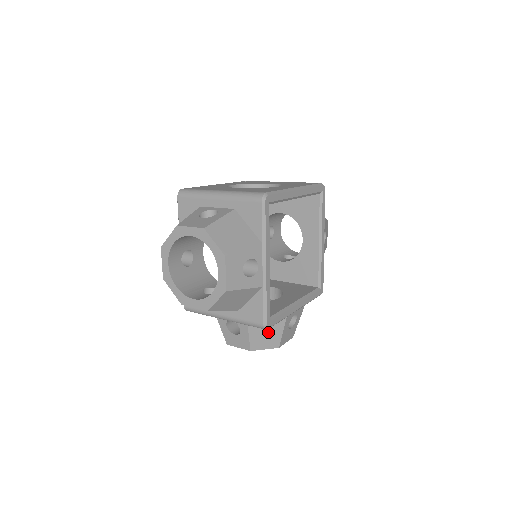
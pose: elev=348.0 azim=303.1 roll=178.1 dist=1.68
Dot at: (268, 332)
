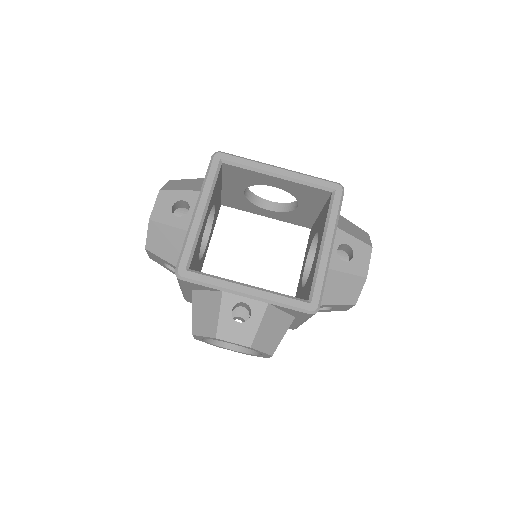
Dot at: (207, 310)
